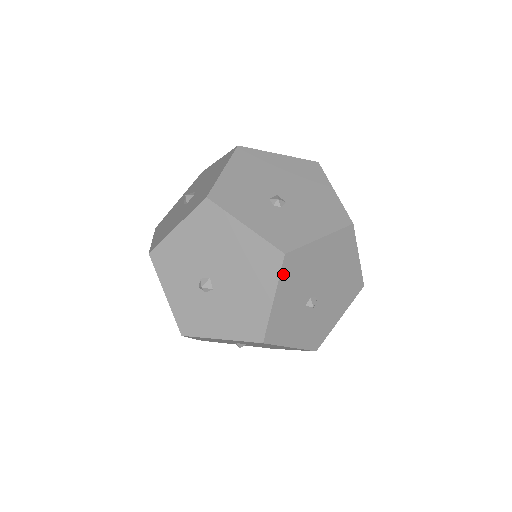
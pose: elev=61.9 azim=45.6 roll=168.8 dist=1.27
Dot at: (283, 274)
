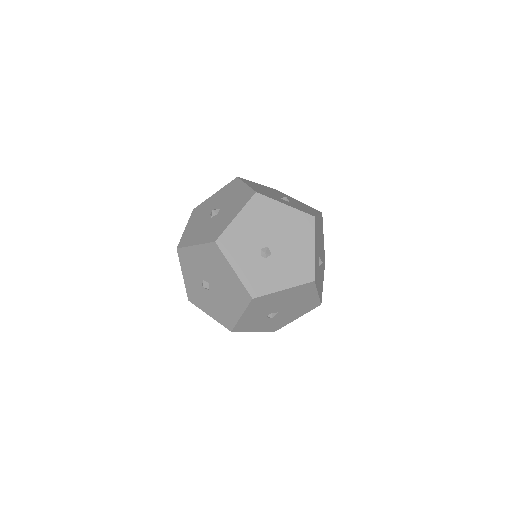
Dot at: (315, 231)
